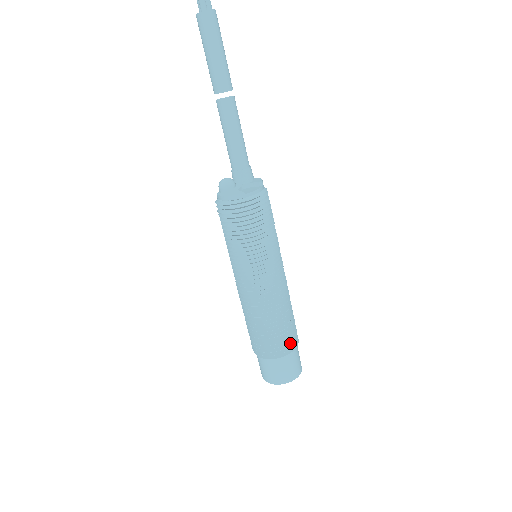
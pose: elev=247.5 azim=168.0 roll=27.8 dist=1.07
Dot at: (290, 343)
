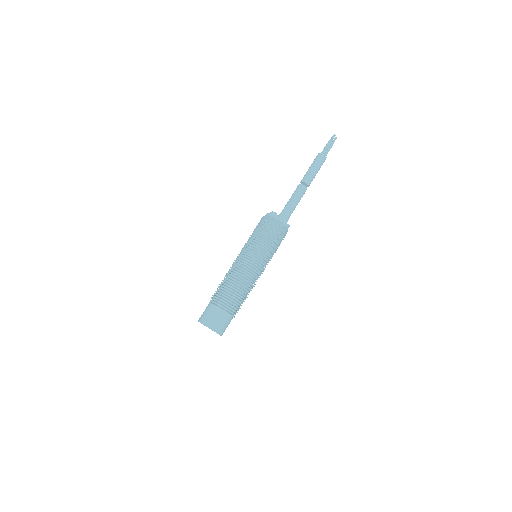
Dot at: (233, 308)
